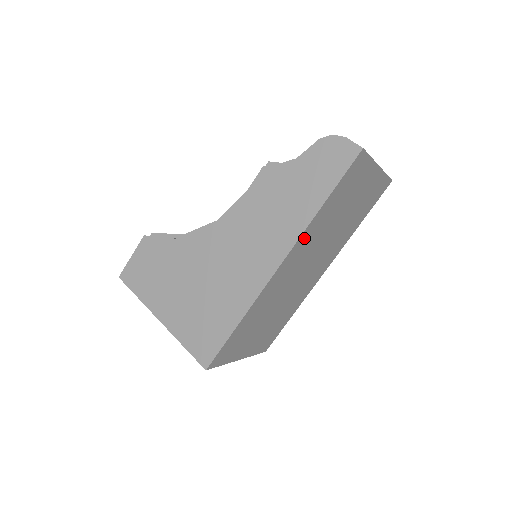
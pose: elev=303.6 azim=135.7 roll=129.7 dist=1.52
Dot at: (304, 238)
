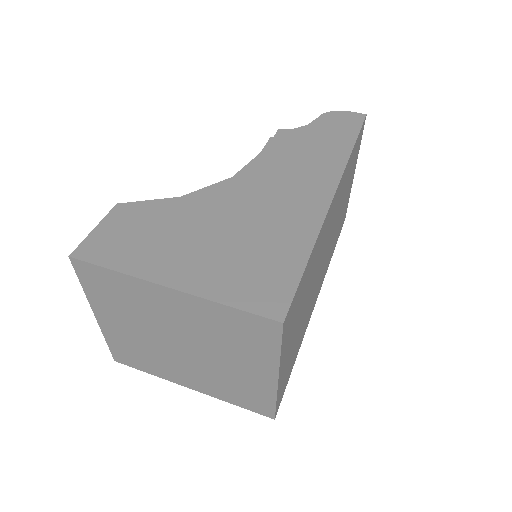
Dot at: (342, 179)
